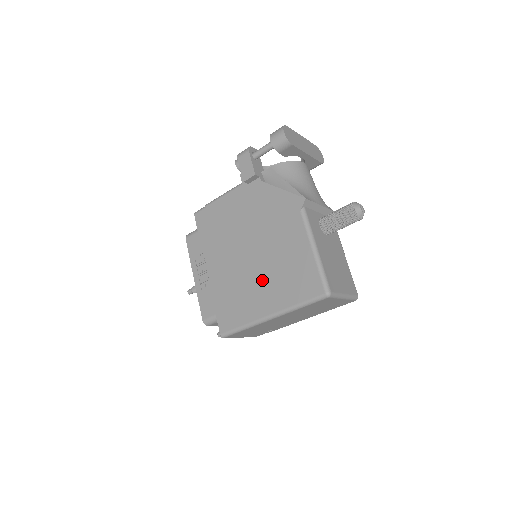
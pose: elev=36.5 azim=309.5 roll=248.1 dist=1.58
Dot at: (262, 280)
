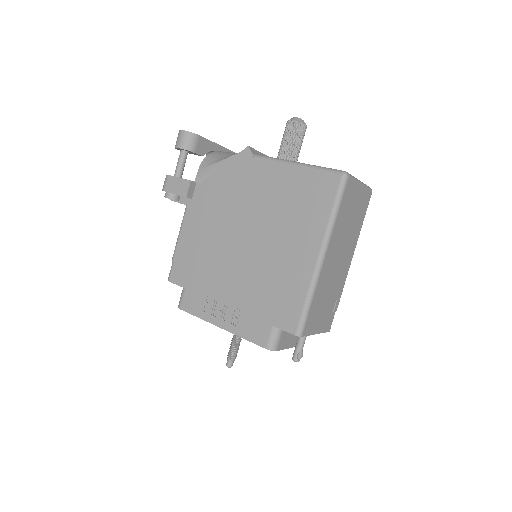
Dot at: (281, 240)
